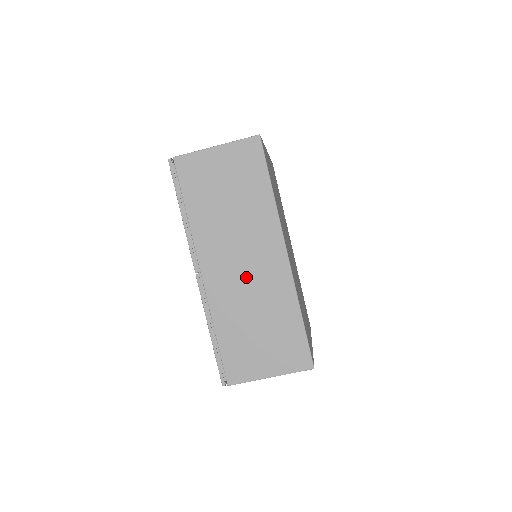
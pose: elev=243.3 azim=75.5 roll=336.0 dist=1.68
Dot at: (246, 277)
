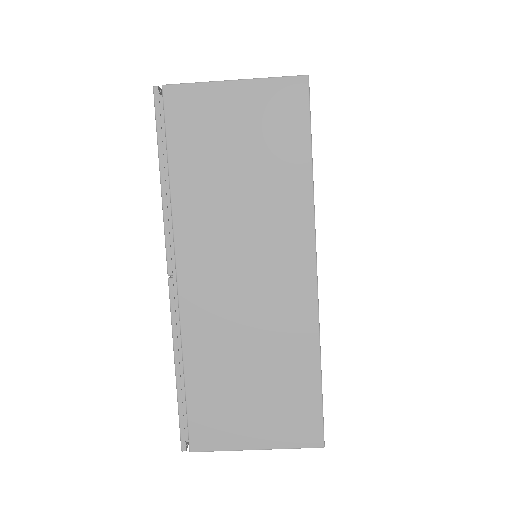
Dot at: (246, 295)
